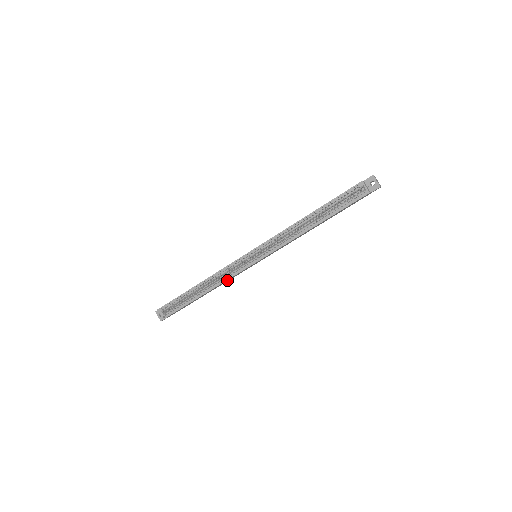
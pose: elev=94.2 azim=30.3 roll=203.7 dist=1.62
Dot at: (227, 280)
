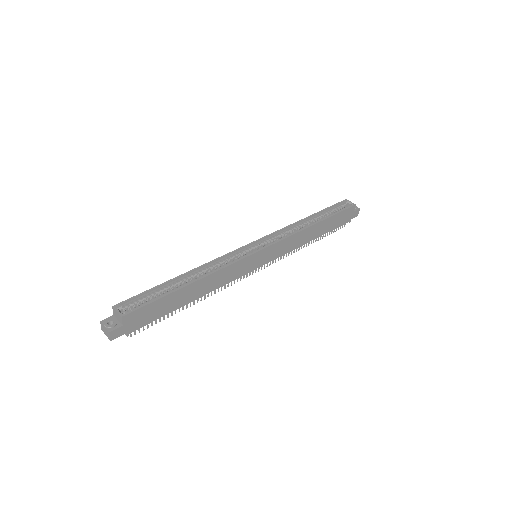
Dot at: (224, 272)
